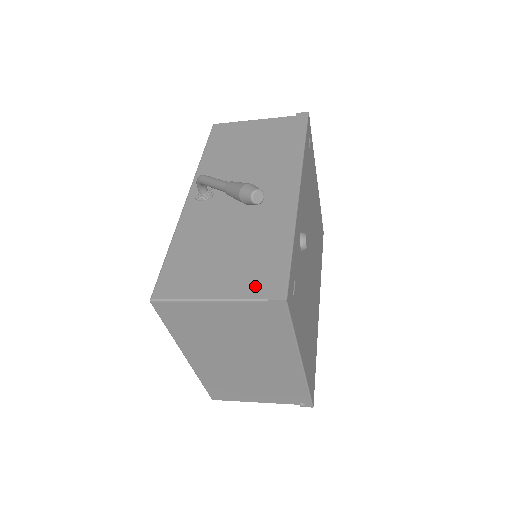
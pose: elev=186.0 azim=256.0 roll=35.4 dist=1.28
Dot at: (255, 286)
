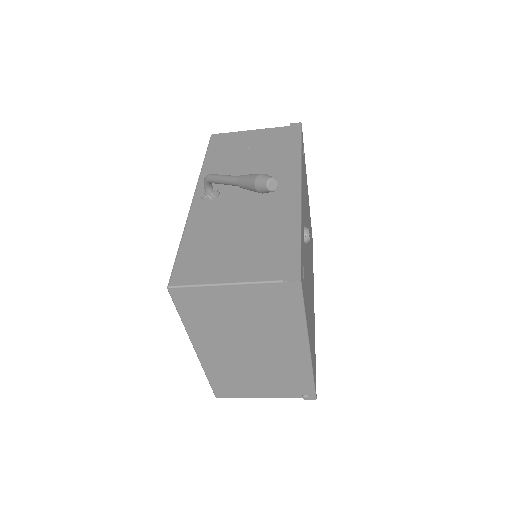
Dot at: (269, 270)
